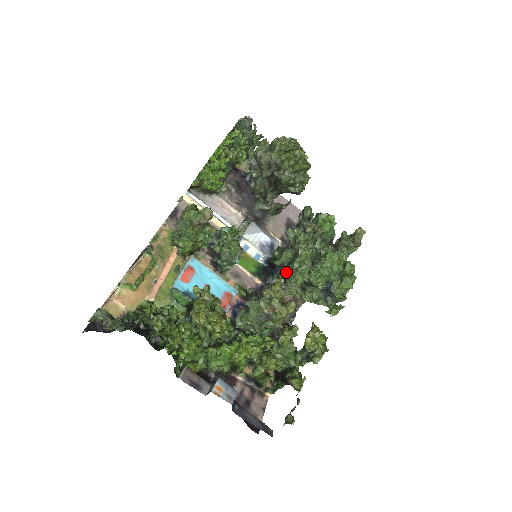
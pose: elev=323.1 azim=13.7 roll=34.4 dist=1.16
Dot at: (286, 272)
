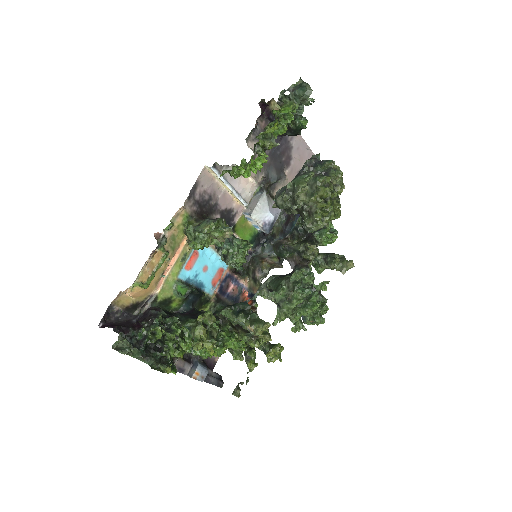
Dot at: occluded
